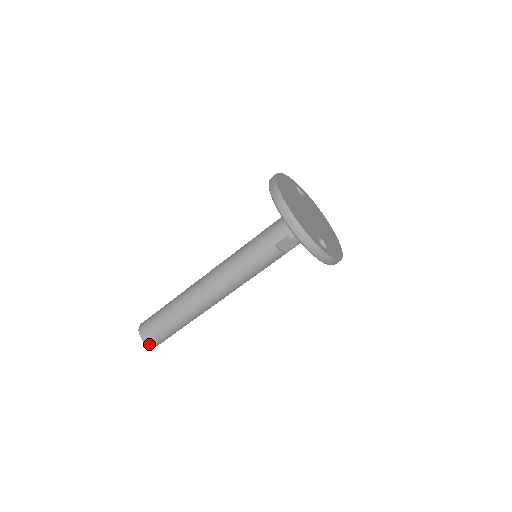
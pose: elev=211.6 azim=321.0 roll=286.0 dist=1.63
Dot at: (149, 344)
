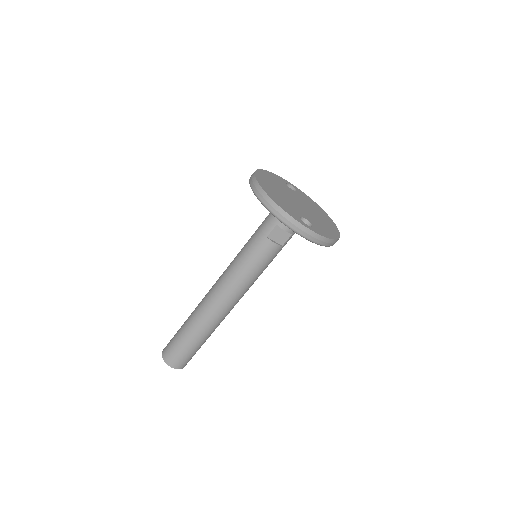
Dot at: (171, 366)
